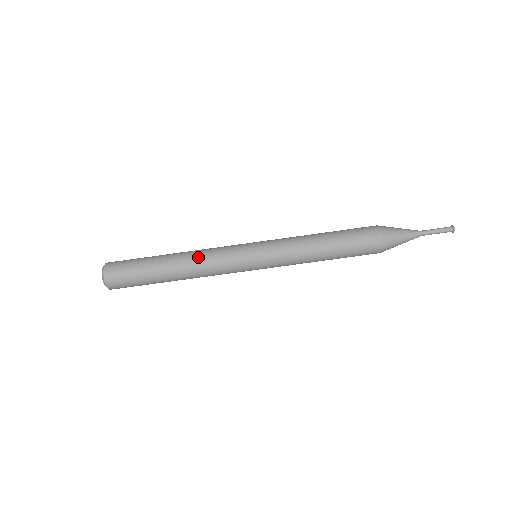
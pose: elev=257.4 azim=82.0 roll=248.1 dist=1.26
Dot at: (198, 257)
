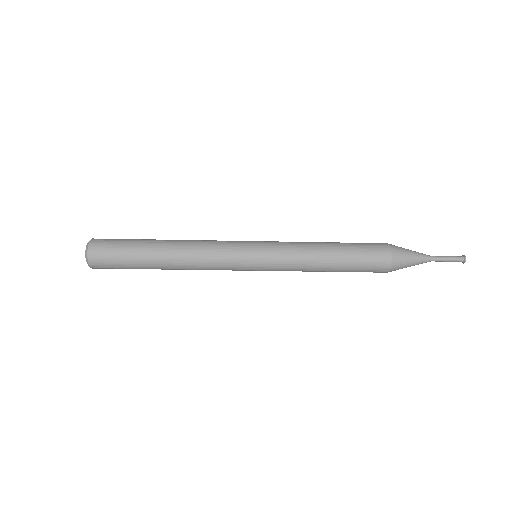
Dot at: (194, 258)
